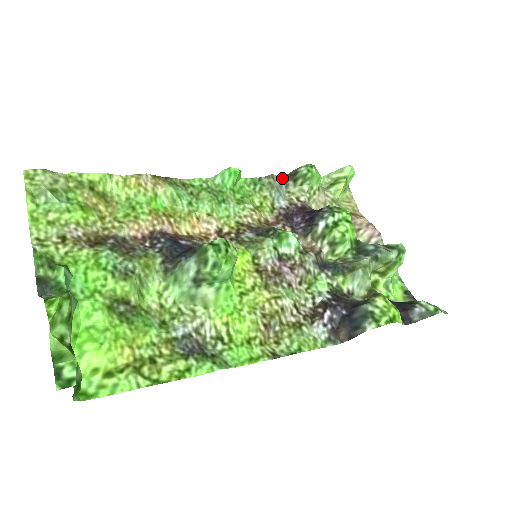
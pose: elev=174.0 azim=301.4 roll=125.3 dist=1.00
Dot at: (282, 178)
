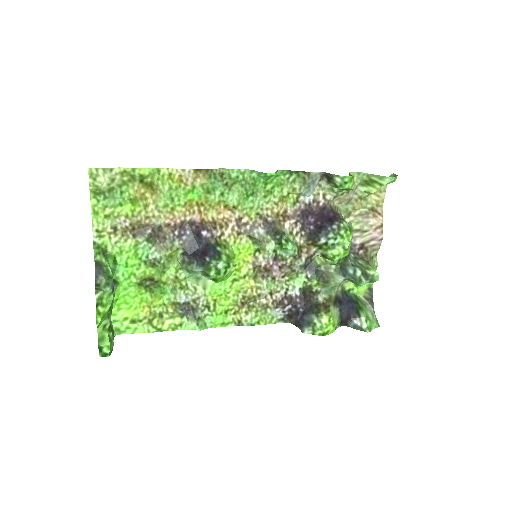
Dot at: (319, 174)
